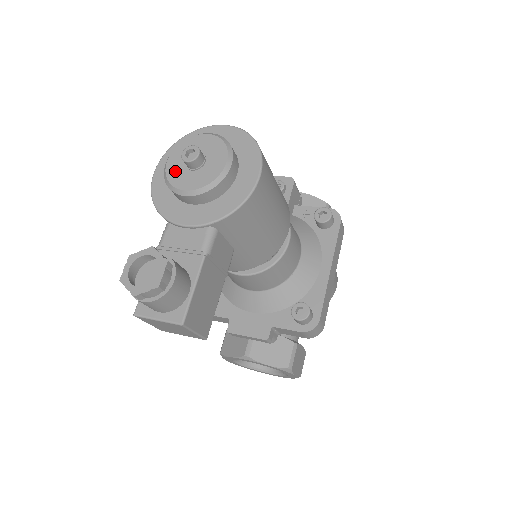
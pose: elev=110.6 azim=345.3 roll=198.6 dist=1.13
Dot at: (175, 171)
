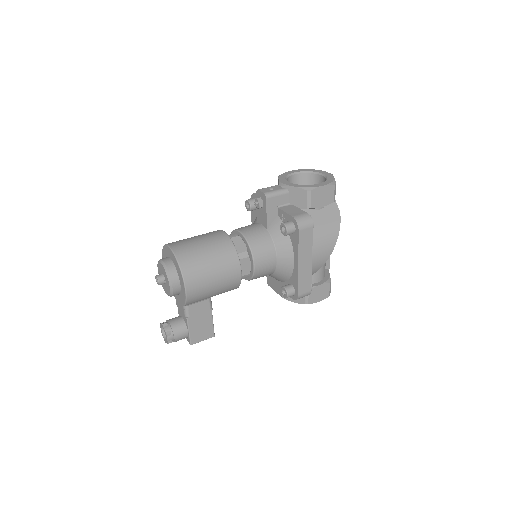
Dot at: occluded
